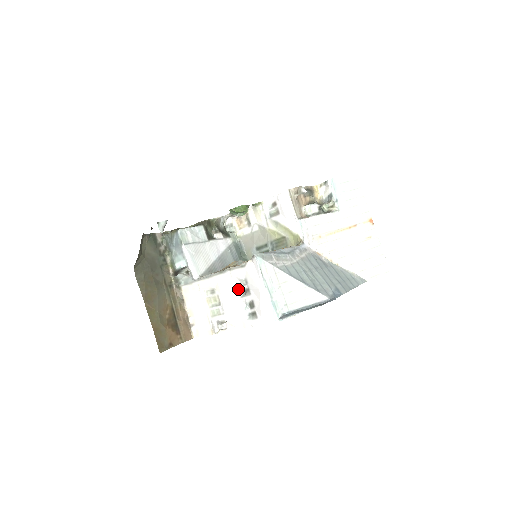
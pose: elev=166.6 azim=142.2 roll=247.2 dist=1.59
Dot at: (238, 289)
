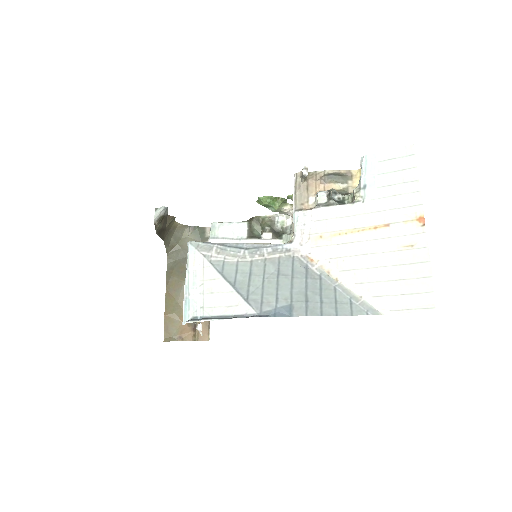
Dot at: occluded
